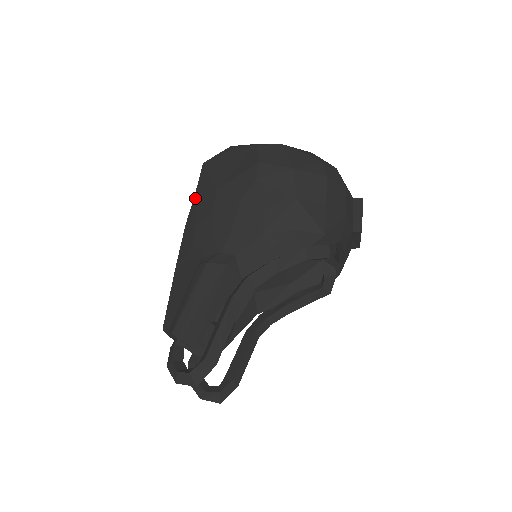
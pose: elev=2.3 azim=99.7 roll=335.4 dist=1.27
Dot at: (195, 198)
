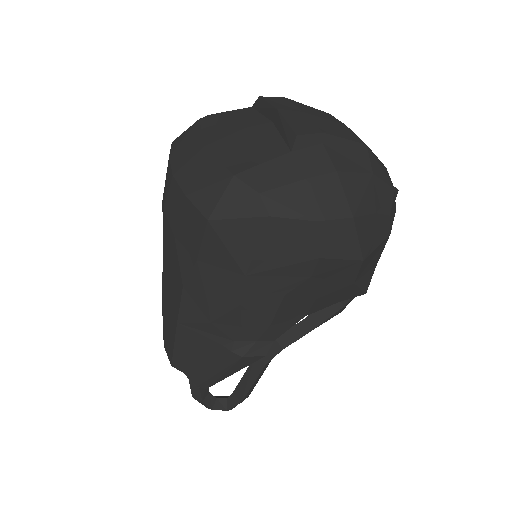
Dot at: (199, 267)
